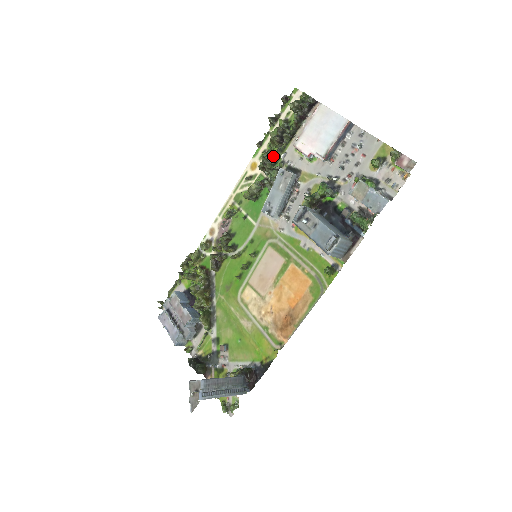
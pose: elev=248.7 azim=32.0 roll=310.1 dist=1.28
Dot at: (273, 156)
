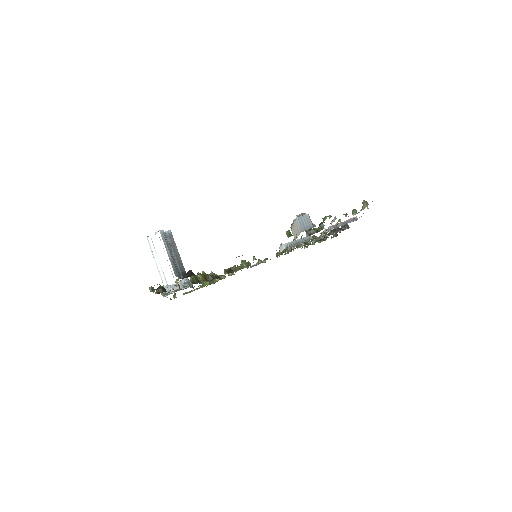
Dot at: occluded
